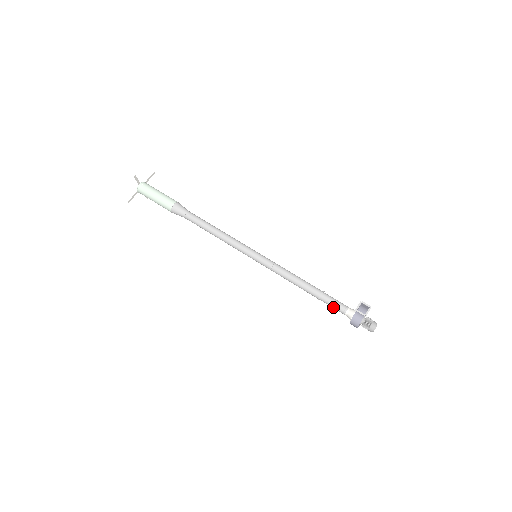
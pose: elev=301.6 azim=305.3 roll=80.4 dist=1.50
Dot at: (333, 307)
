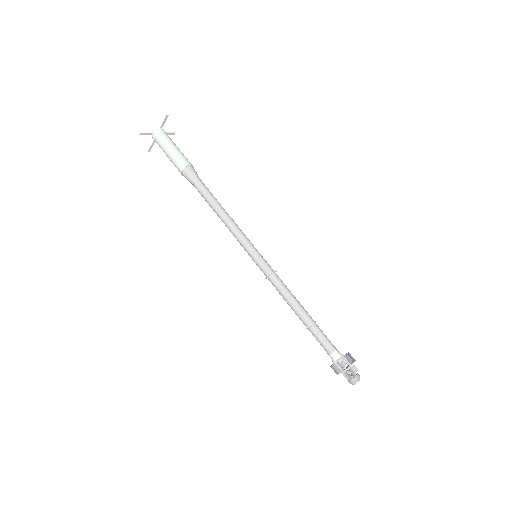
Dot at: occluded
